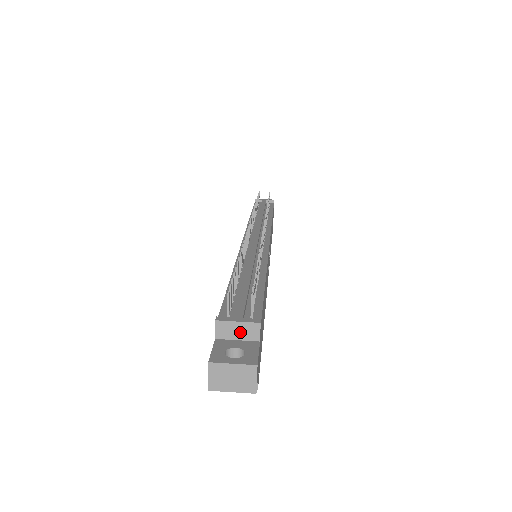
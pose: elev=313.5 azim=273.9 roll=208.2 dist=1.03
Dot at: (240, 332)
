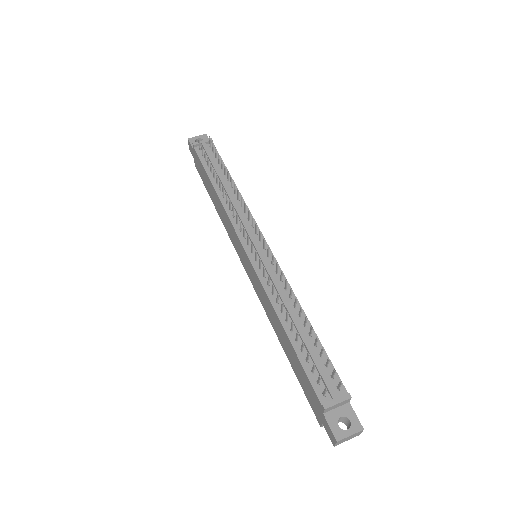
Dot at: (339, 405)
